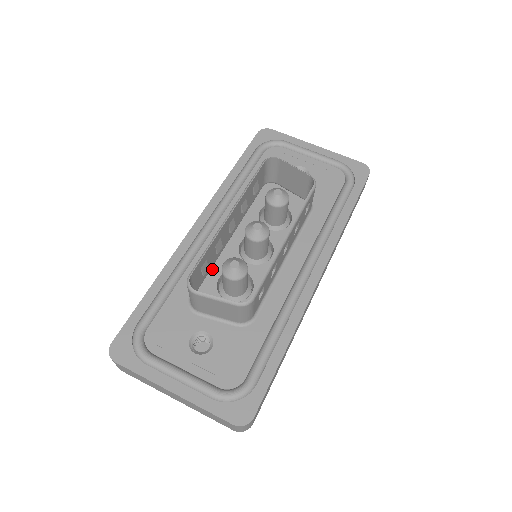
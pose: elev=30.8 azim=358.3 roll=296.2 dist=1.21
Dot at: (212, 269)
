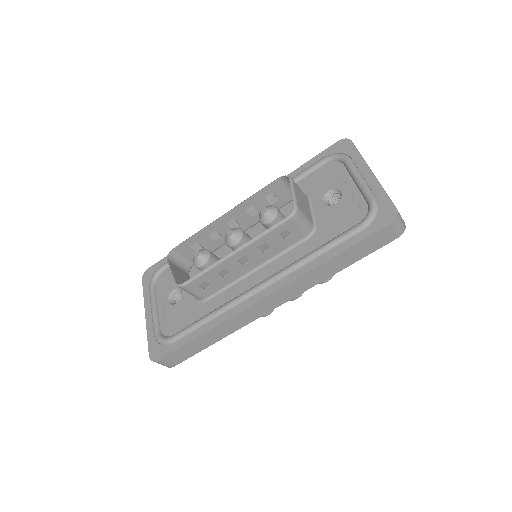
Dot at: (218, 251)
